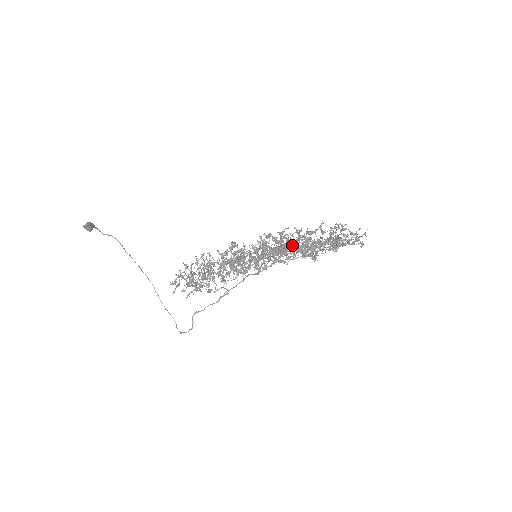
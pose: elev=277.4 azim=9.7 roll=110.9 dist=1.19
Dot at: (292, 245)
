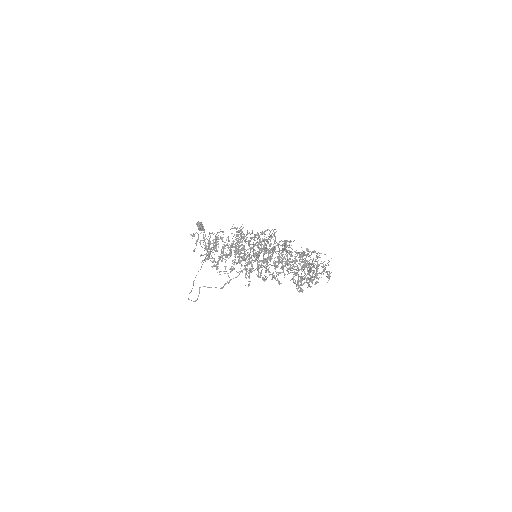
Dot at: (269, 239)
